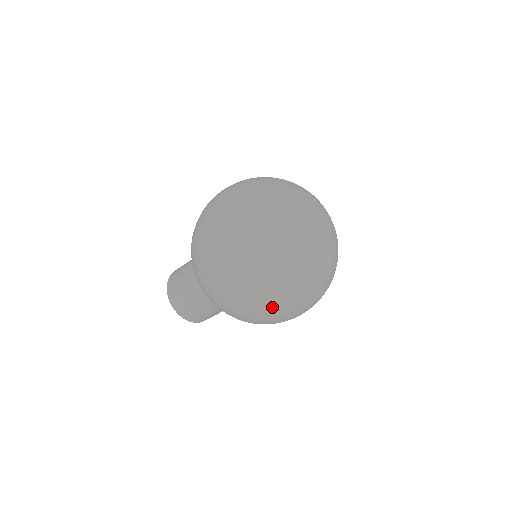
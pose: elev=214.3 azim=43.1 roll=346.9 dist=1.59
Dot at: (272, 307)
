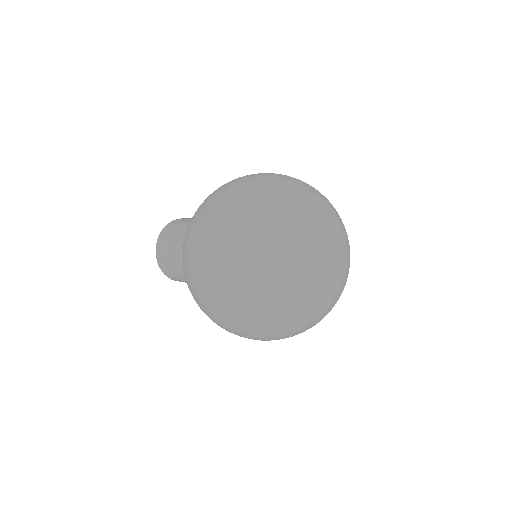
Dot at: occluded
